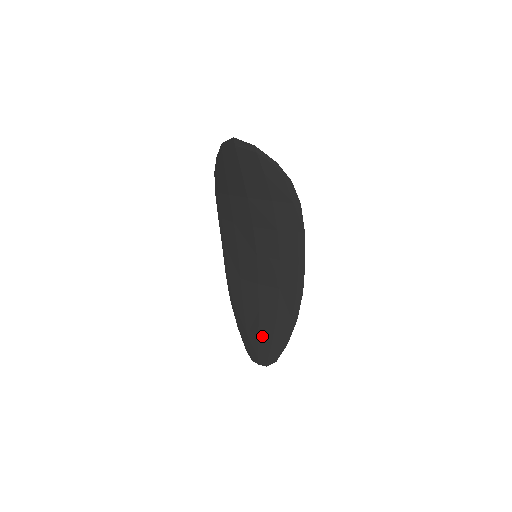
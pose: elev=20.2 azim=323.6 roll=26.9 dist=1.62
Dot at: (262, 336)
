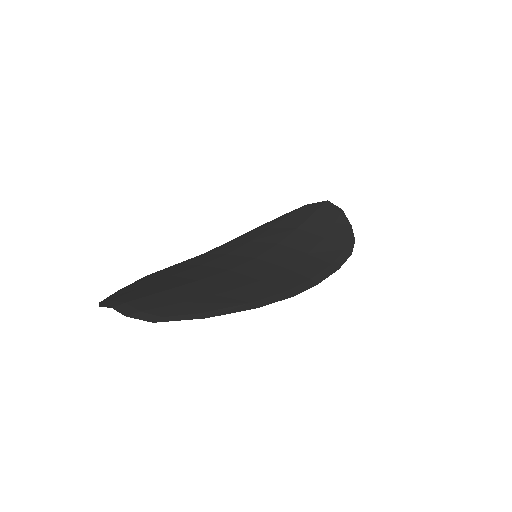
Dot at: (172, 293)
